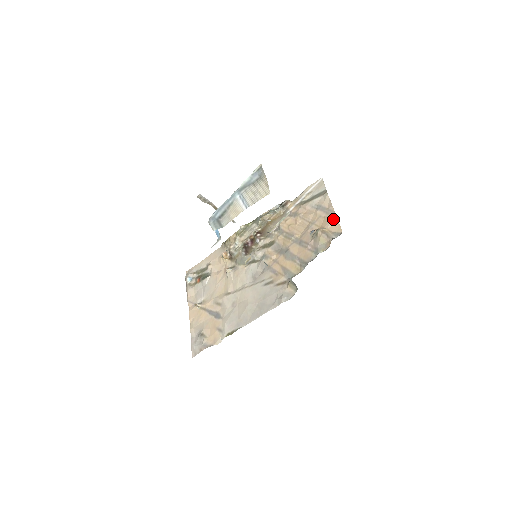
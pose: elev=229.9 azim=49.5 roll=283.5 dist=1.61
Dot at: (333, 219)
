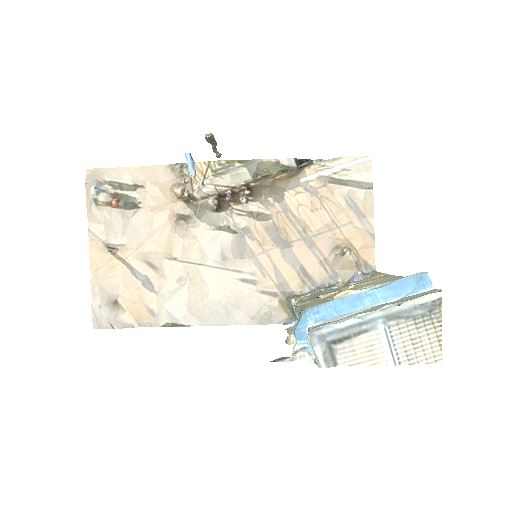
Dot at: (370, 241)
